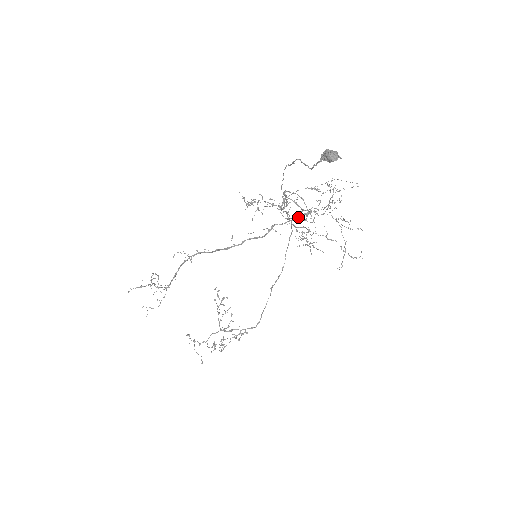
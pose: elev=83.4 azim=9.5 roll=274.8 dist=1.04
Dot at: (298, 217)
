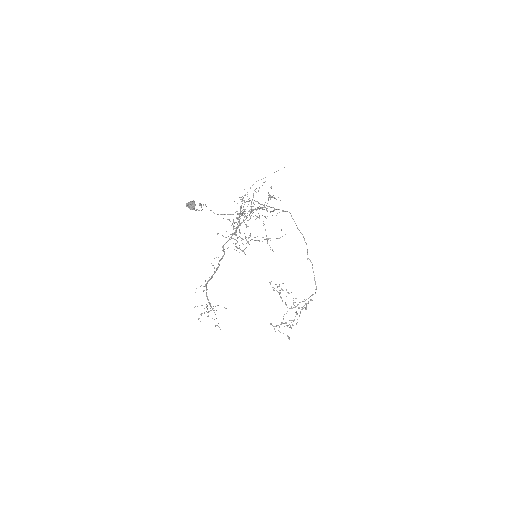
Dot at: (235, 231)
